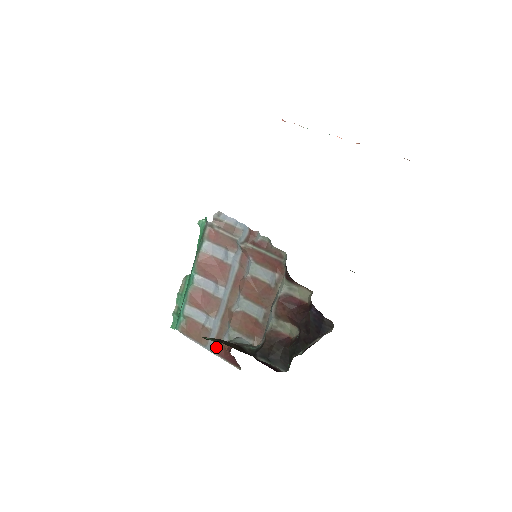
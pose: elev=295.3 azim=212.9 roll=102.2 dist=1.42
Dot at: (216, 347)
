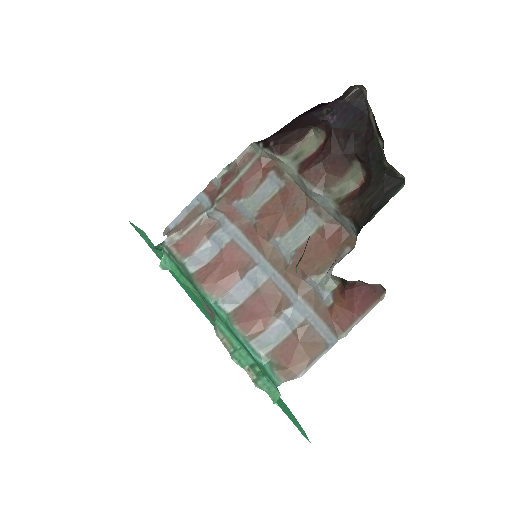
Dot at: (335, 325)
